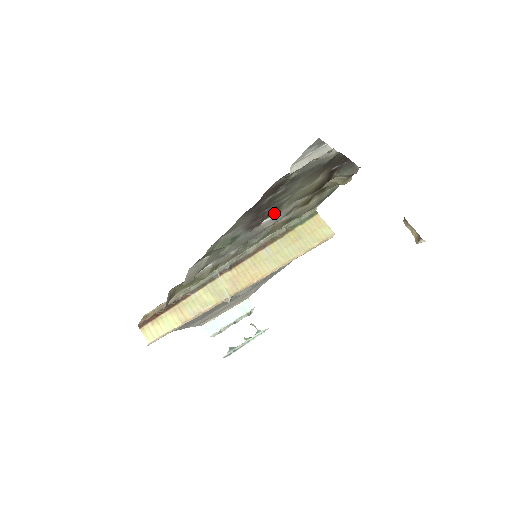
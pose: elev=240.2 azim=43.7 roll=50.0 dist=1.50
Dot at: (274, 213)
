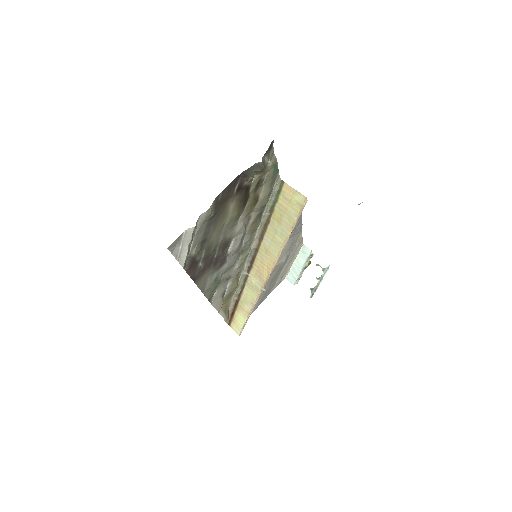
Dot at: (229, 242)
